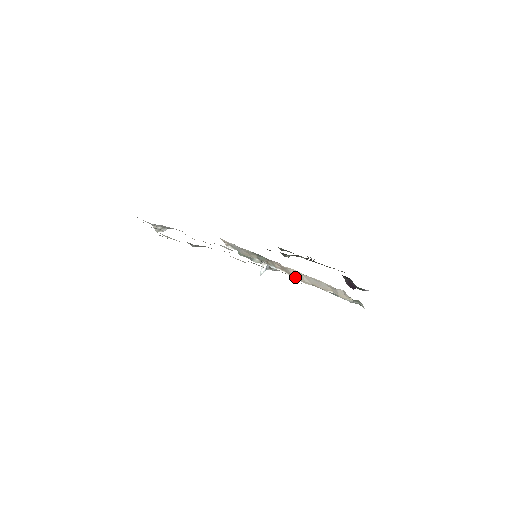
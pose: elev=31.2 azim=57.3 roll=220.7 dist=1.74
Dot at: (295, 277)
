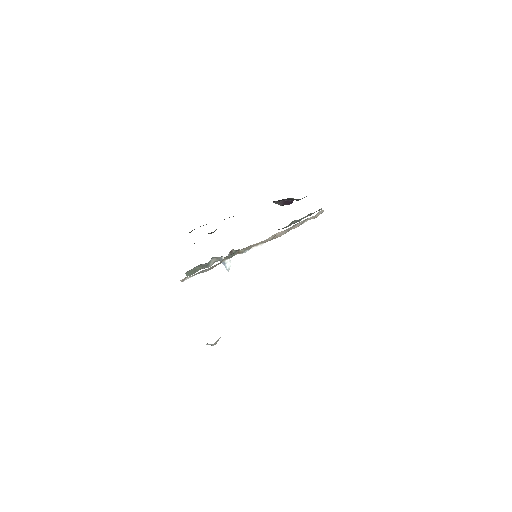
Dot at: (272, 239)
